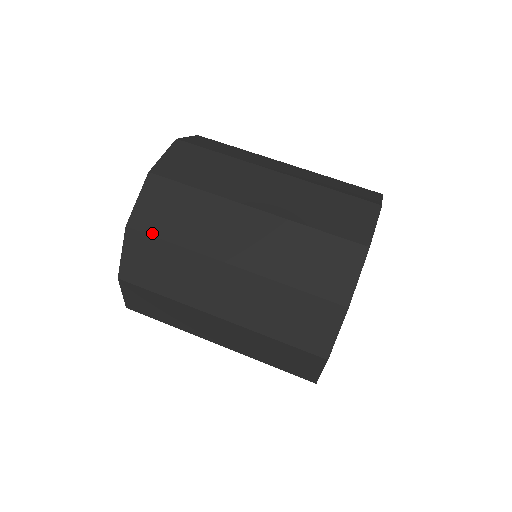
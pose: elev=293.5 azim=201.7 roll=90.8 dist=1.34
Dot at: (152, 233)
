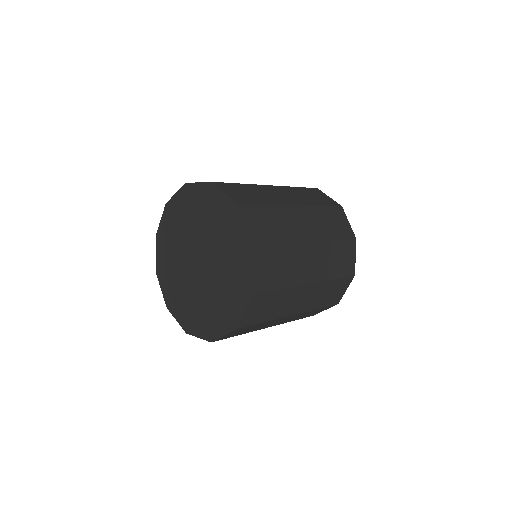
Dot at: (252, 324)
